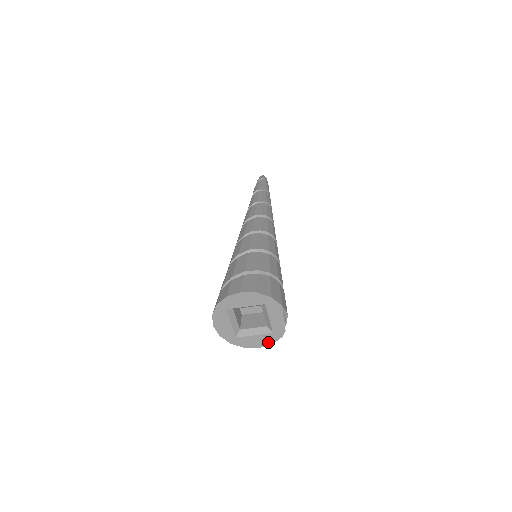
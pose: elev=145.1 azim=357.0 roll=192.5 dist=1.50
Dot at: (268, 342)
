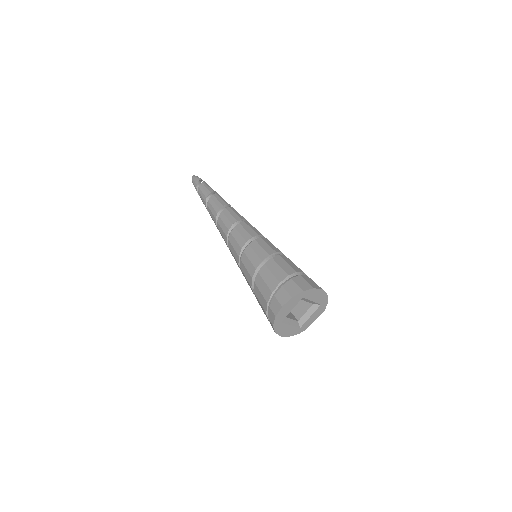
Dot at: (290, 334)
